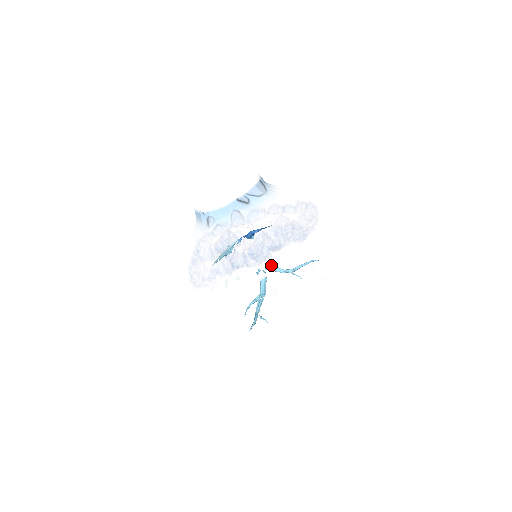
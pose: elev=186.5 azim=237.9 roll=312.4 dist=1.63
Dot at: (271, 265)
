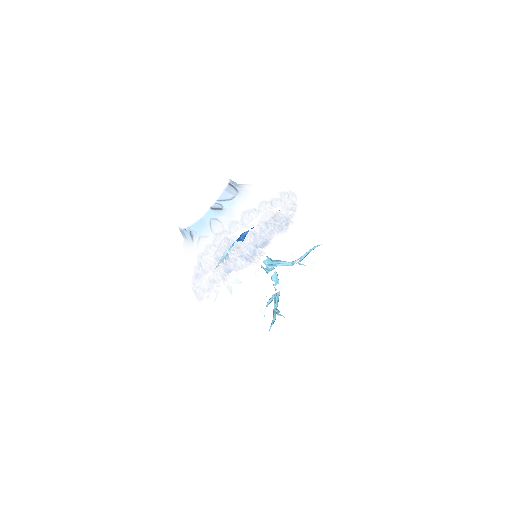
Dot at: (277, 261)
